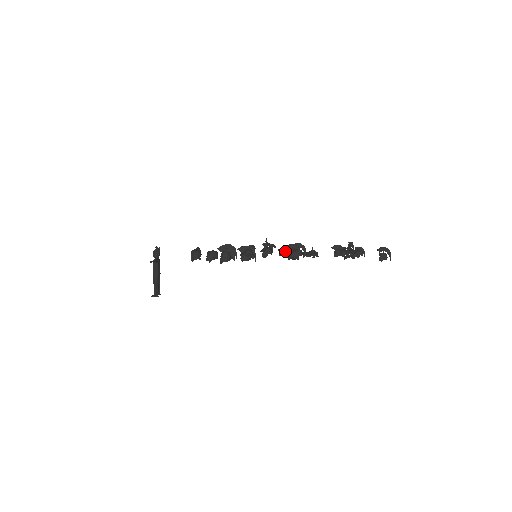
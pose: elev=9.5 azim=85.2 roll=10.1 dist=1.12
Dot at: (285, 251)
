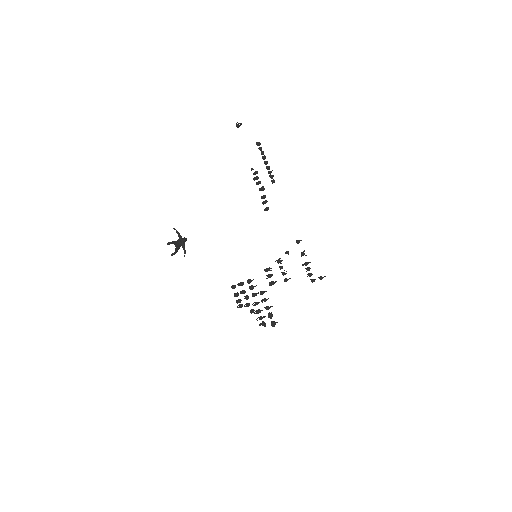
Dot at: occluded
